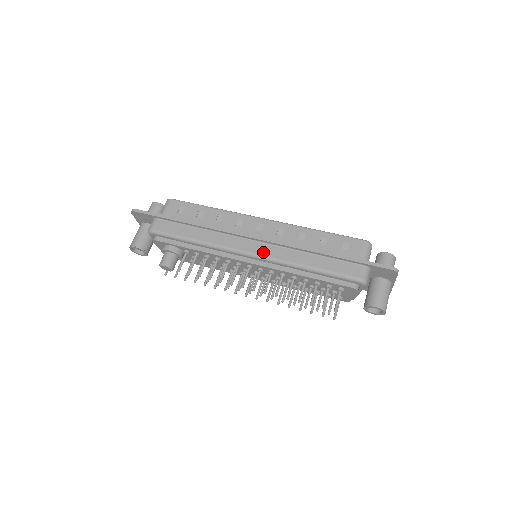
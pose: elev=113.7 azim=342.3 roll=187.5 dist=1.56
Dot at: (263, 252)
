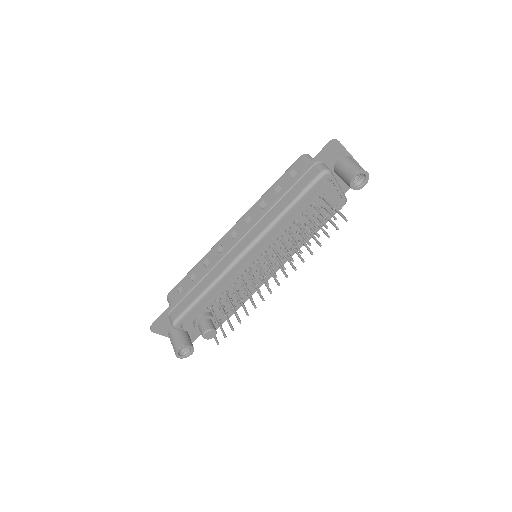
Dot at: (250, 240)
